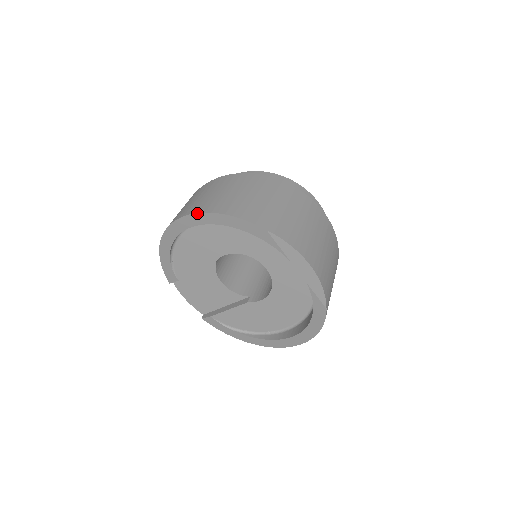
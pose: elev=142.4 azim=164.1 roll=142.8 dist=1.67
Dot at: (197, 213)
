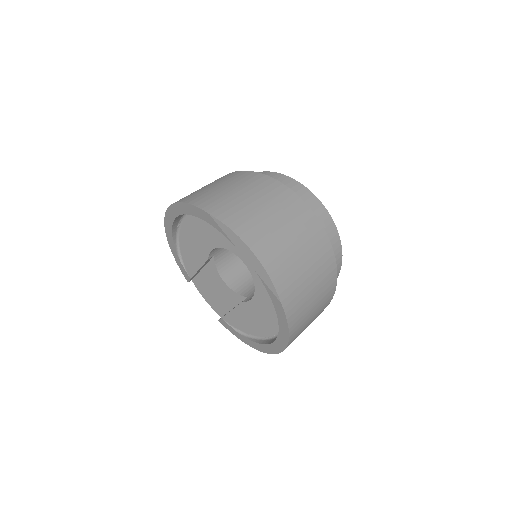
Dot at: (171, 205)
